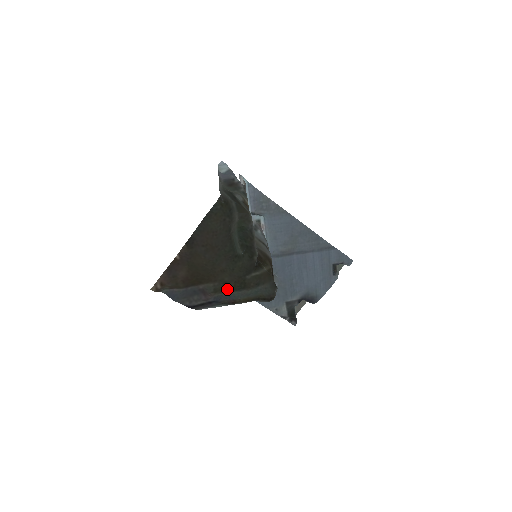
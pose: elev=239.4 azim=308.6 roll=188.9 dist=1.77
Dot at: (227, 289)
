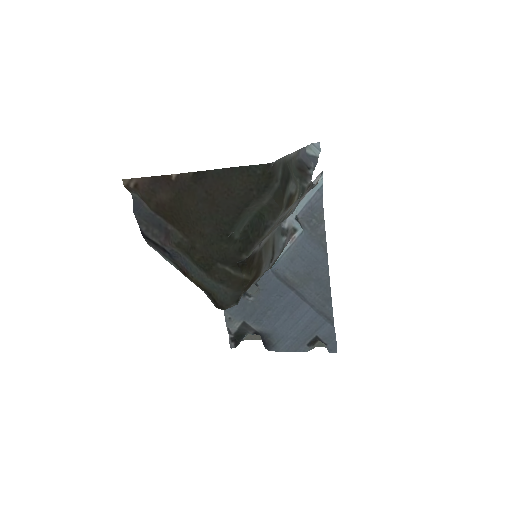
Dot at: (190, 255)
